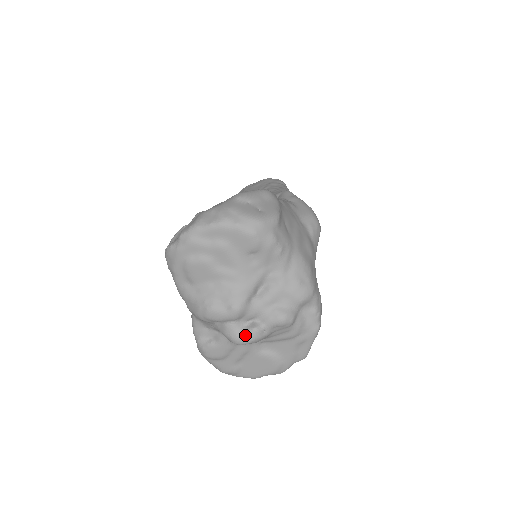
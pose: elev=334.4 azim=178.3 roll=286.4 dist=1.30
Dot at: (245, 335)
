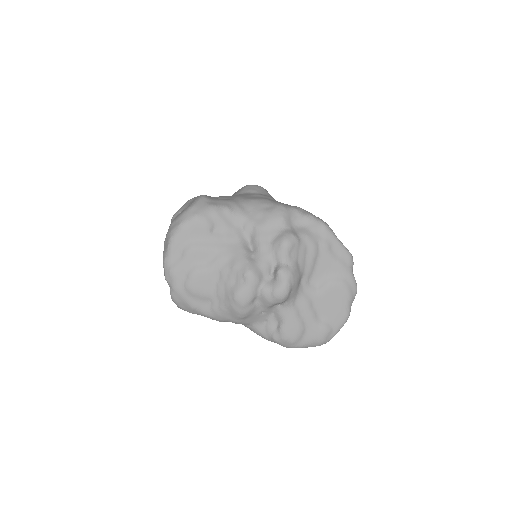
Dot at: (279, 283)
